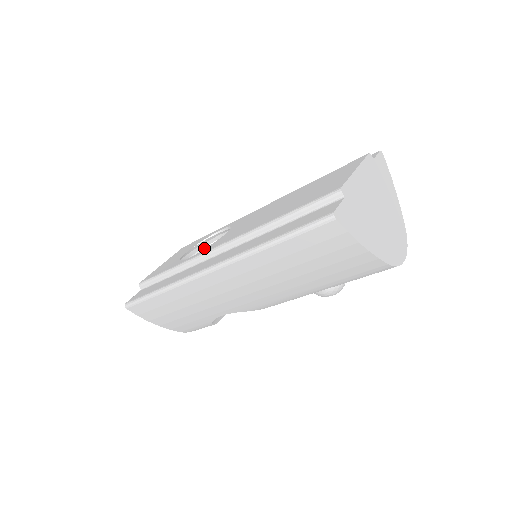
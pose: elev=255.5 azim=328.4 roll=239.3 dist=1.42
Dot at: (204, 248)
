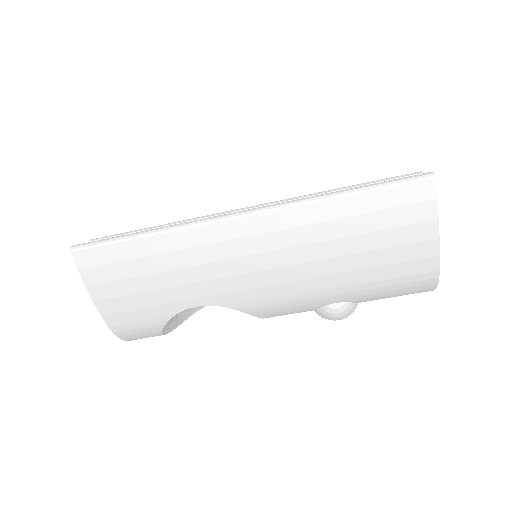
Dot at: occluded
